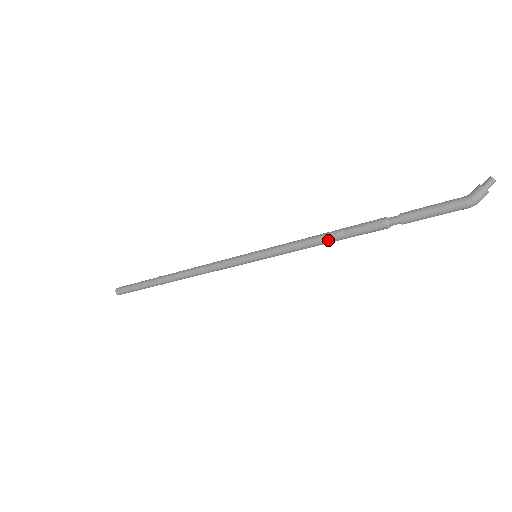
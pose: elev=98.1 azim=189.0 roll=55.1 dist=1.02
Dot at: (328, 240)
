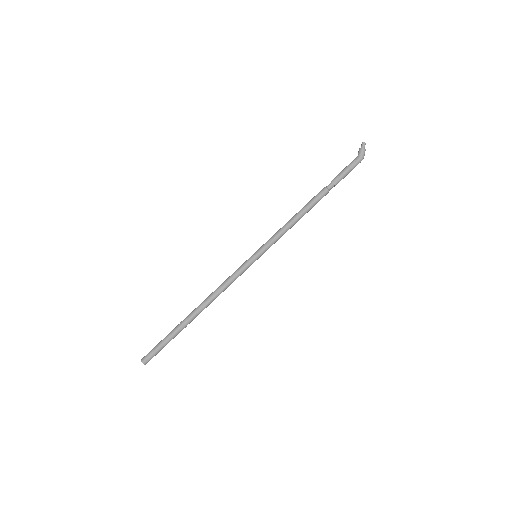
Dot at: (300, 217)
